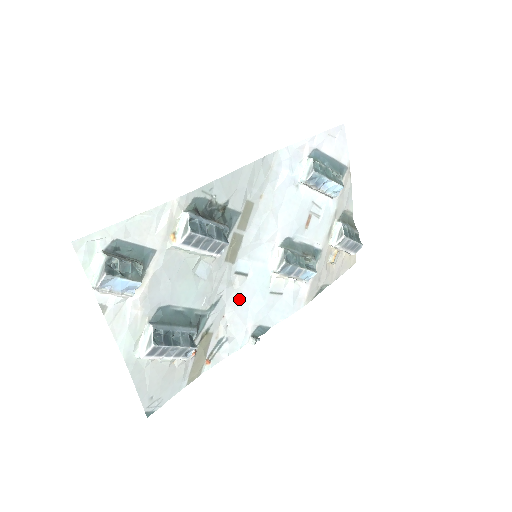
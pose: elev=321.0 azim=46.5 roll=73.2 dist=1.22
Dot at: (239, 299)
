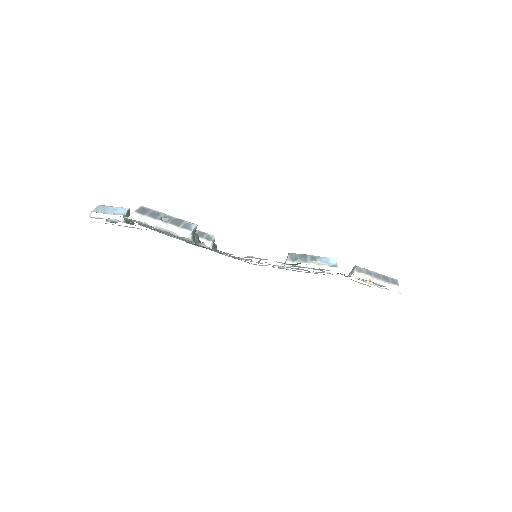
Dot at: occluded
